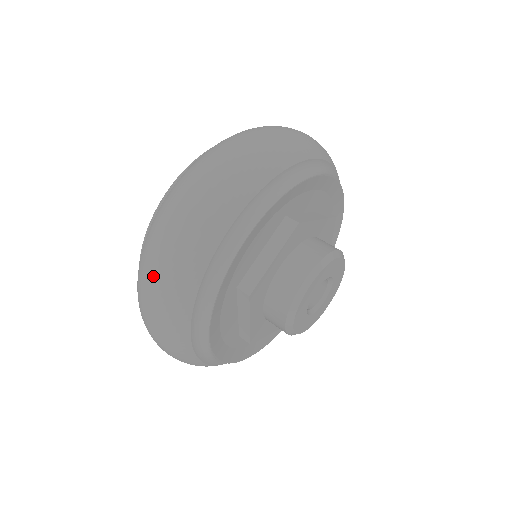
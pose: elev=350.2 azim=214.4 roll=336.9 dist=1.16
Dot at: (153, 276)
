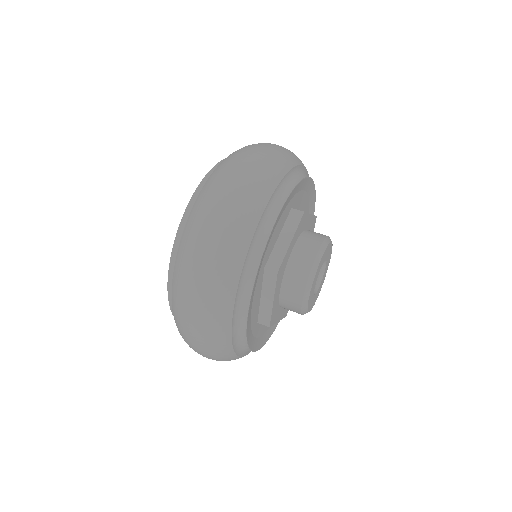
Dot at: (201, 259)
